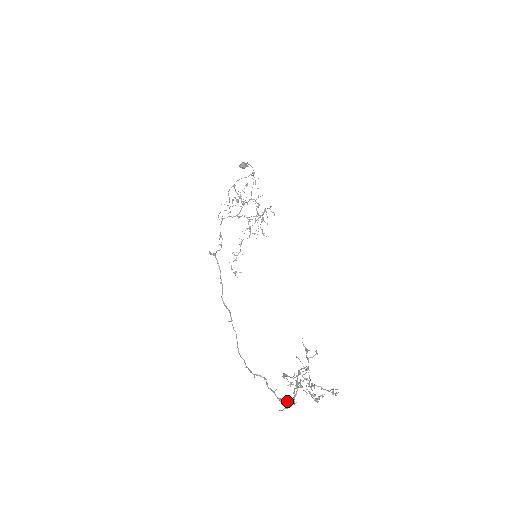
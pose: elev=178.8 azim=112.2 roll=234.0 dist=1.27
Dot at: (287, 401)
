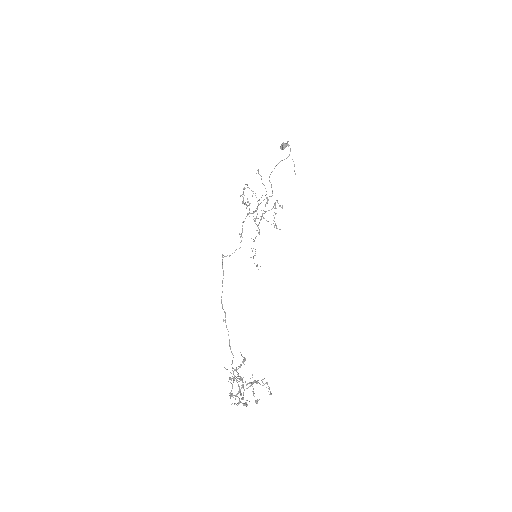
Dot at: (243, 397)
